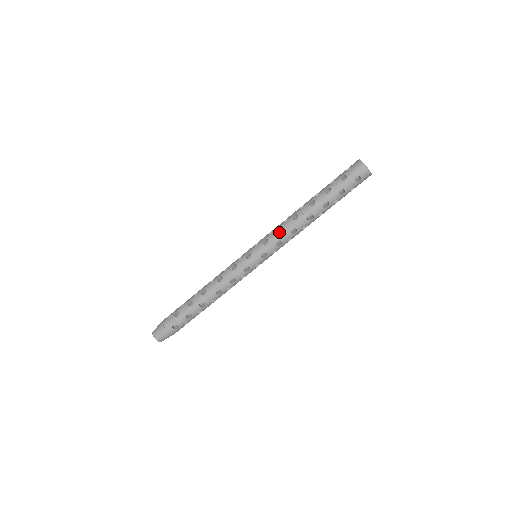
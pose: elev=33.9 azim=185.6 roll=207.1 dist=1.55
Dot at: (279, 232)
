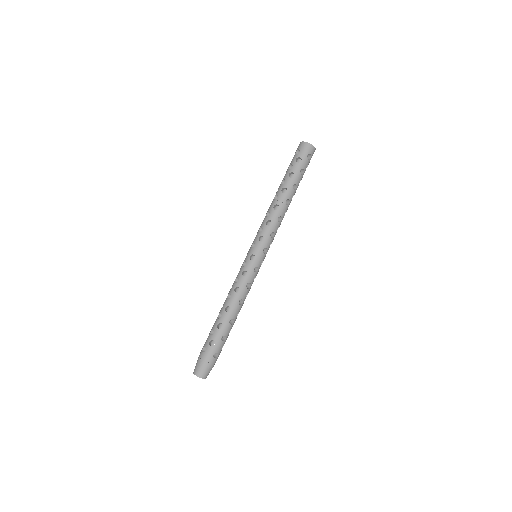
Dot at: (267, 226)
